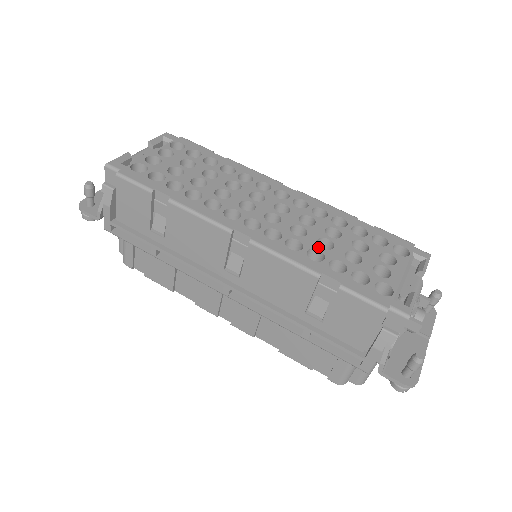
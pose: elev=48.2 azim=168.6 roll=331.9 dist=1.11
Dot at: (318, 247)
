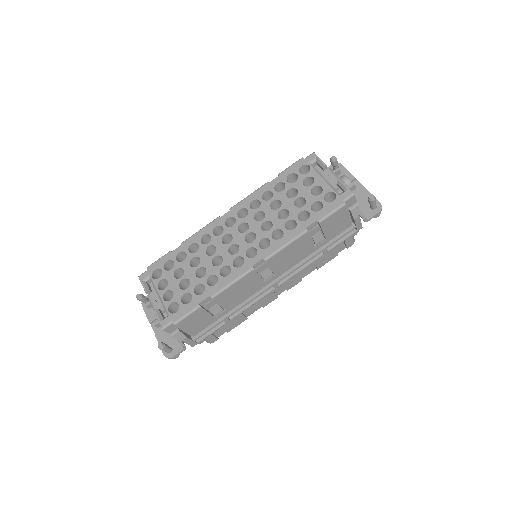
Dot at: (285, 220)
